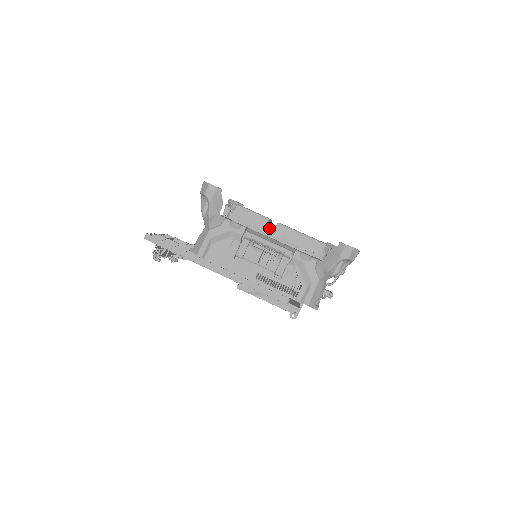
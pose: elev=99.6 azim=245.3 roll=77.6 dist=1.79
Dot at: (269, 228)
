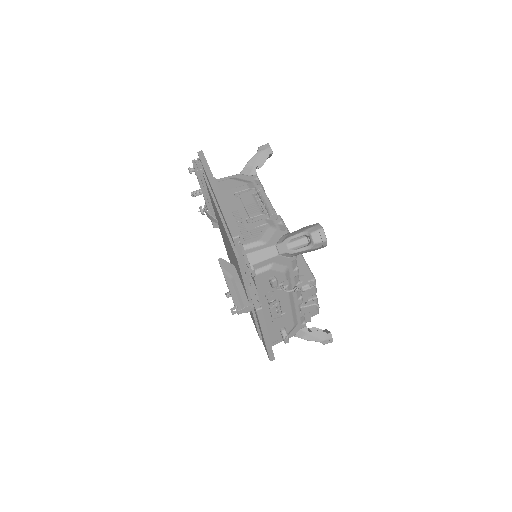
Dot at: occluded
